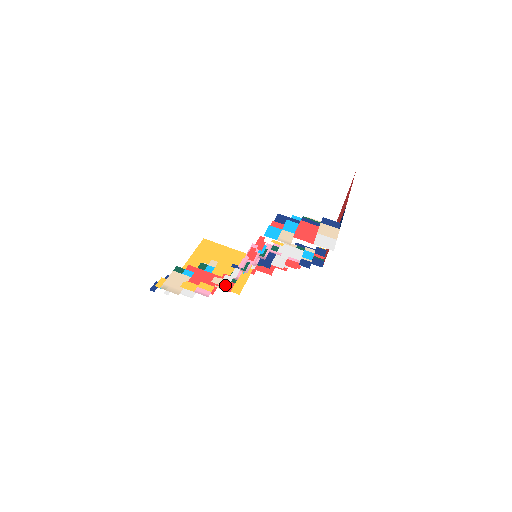
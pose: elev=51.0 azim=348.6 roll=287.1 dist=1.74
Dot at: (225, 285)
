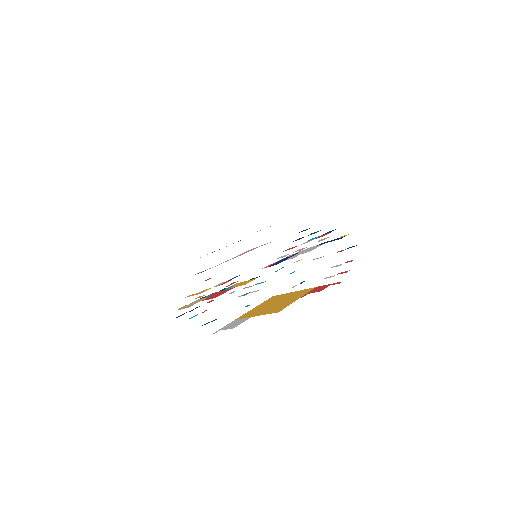
Dot at: occluded
